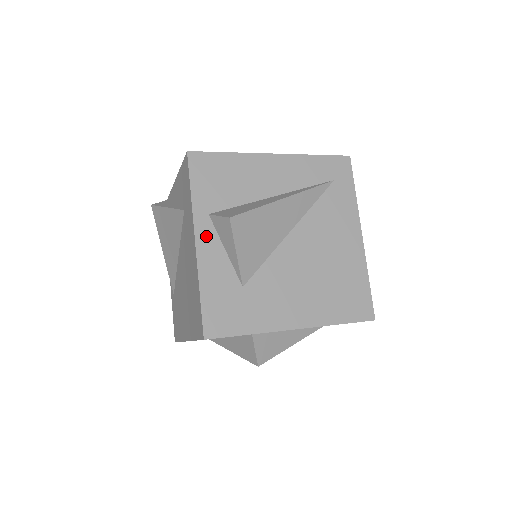
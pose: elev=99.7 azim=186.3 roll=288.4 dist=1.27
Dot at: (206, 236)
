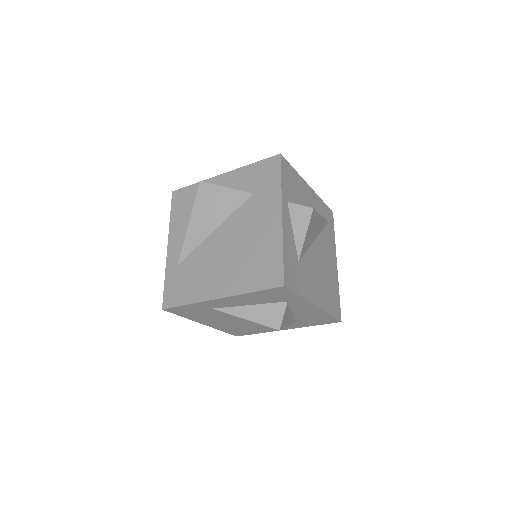
Dot at: (286, 215)
